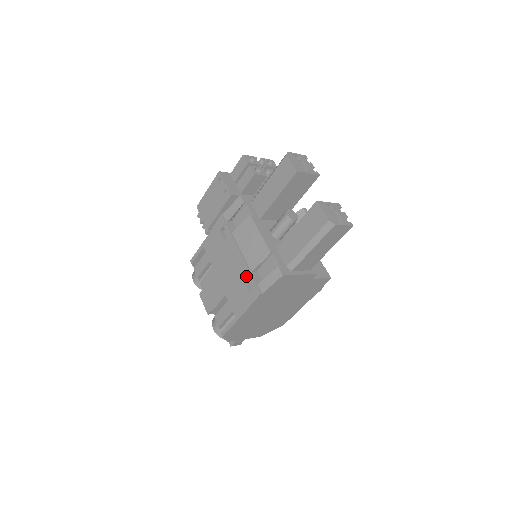
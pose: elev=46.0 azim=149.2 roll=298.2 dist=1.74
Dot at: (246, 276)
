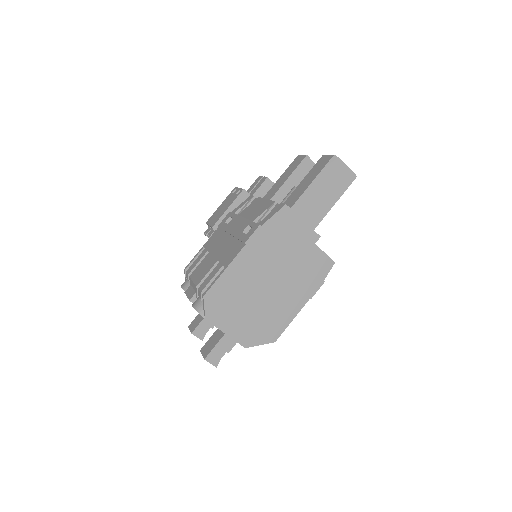
Dot at: (246, 226)
